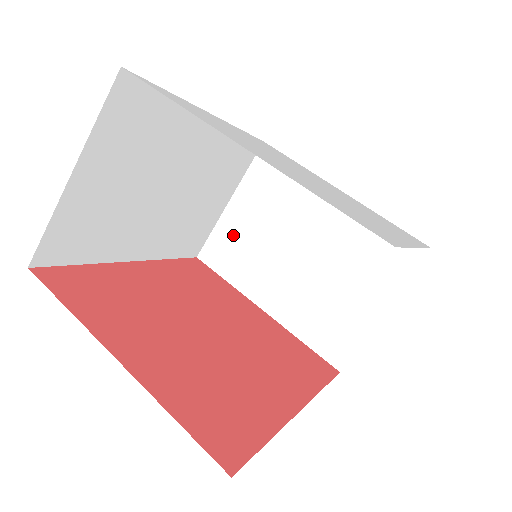
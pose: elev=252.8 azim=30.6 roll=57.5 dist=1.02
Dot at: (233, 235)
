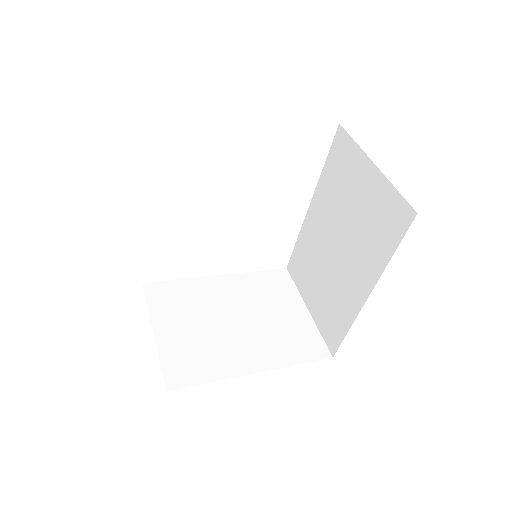
Dot at: (180, 349)
